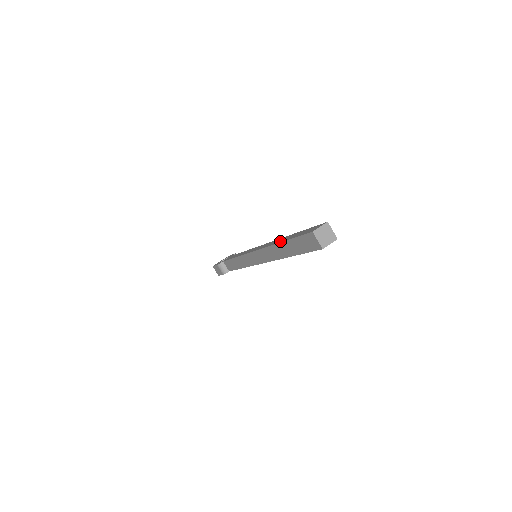
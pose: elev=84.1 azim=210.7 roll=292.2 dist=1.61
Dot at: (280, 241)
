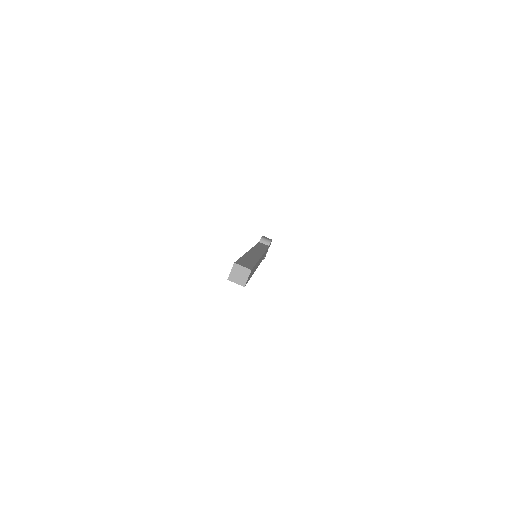
Dot at: occluded
